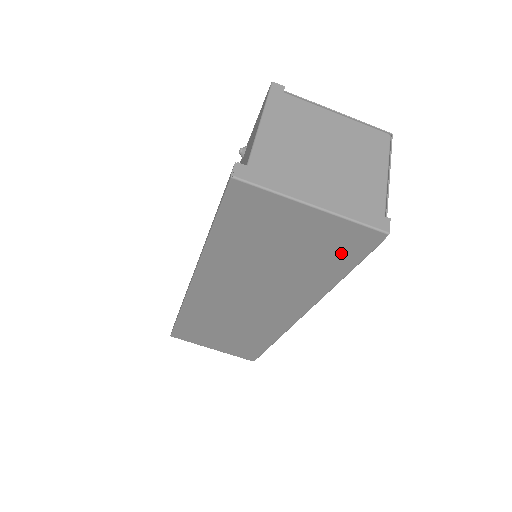
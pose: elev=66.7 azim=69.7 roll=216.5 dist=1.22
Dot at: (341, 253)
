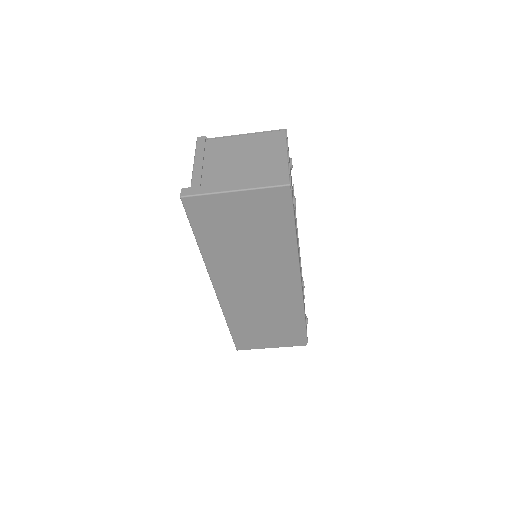
Dot at: (277, 214)
